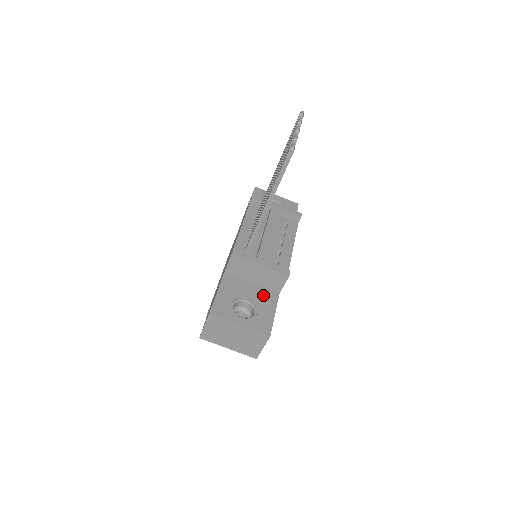
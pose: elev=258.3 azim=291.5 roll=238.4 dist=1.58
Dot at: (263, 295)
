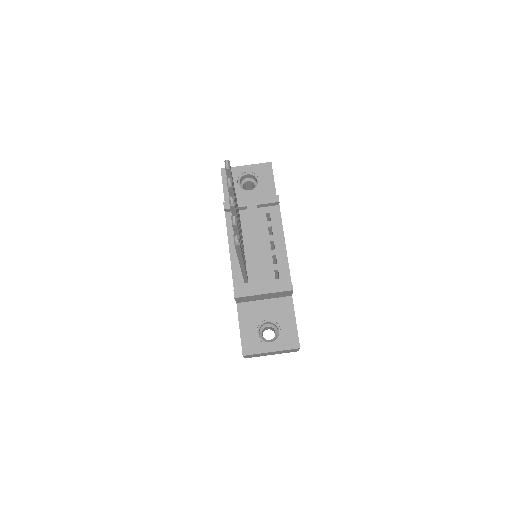
Dot at: (279, 307)
